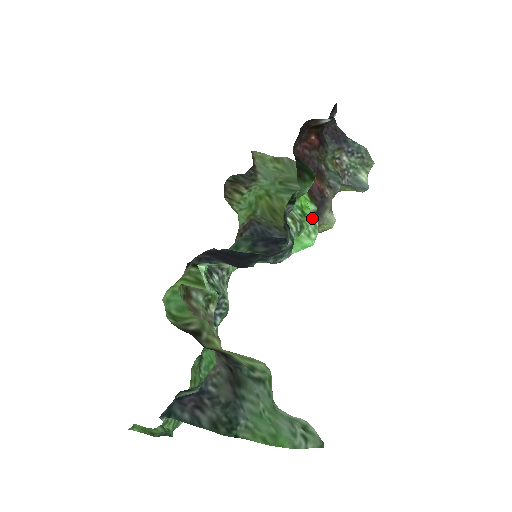
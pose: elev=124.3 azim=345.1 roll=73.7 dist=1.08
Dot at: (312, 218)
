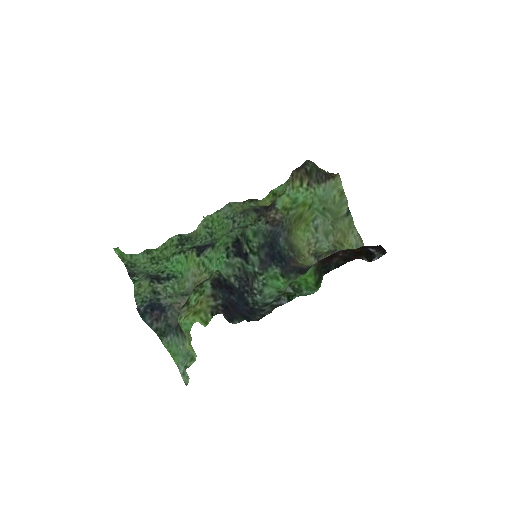
Dot at: occluded
